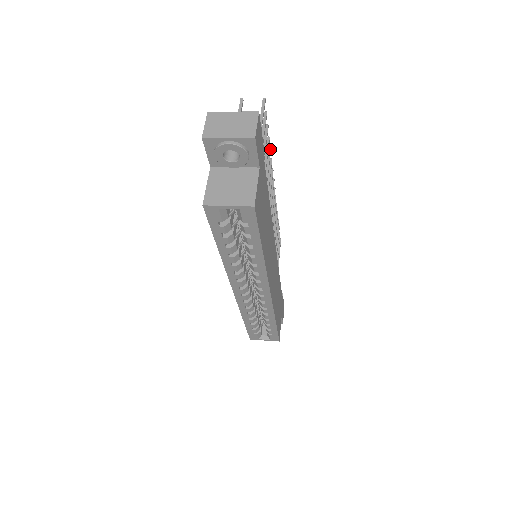
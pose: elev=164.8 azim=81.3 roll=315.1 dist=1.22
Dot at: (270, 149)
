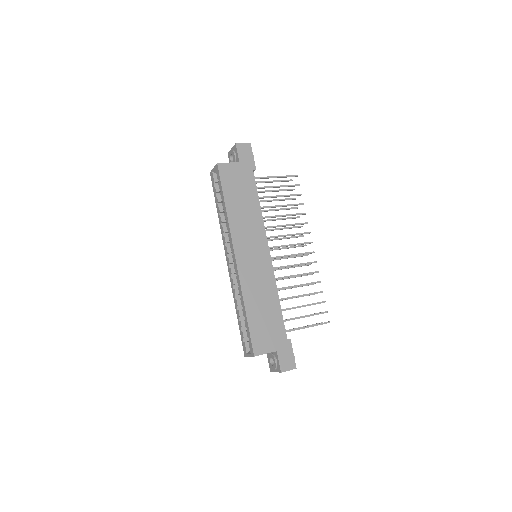
Dot at: (305, 213)
